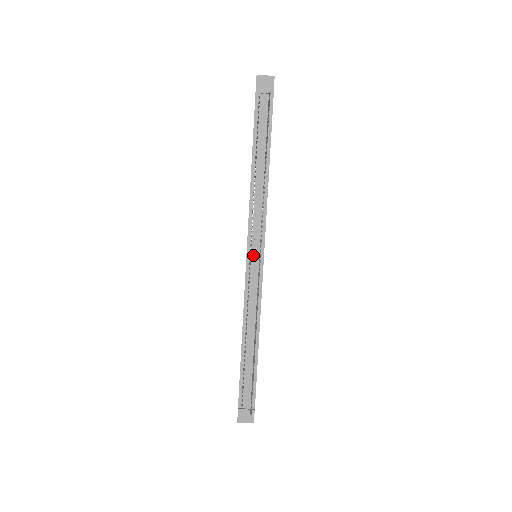
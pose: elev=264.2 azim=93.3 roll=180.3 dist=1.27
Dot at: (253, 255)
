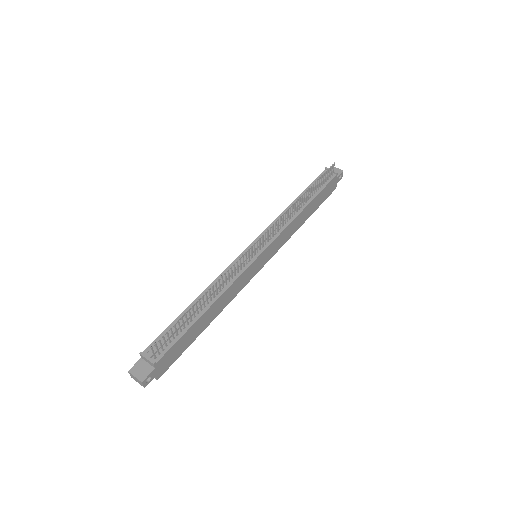
Dot at: (255, 247)
